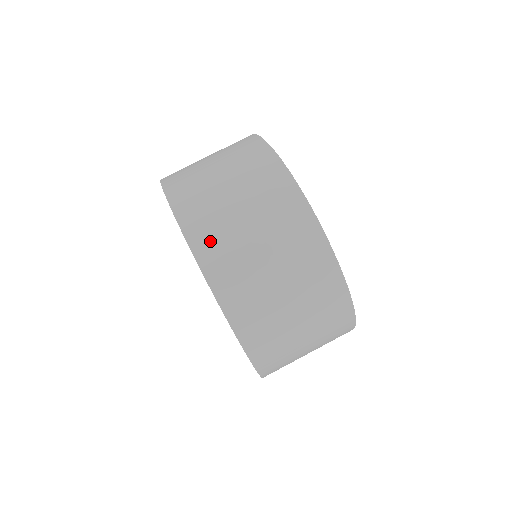
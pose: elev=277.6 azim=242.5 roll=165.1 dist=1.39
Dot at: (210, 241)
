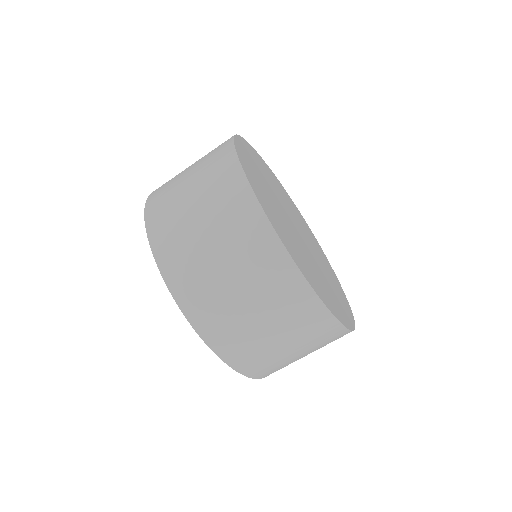
Dot at: (249, 360)
